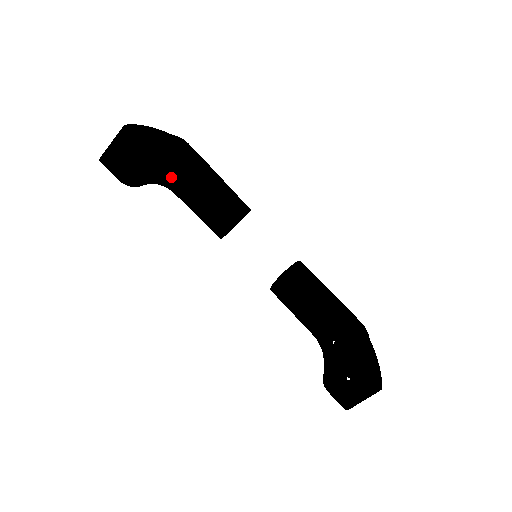
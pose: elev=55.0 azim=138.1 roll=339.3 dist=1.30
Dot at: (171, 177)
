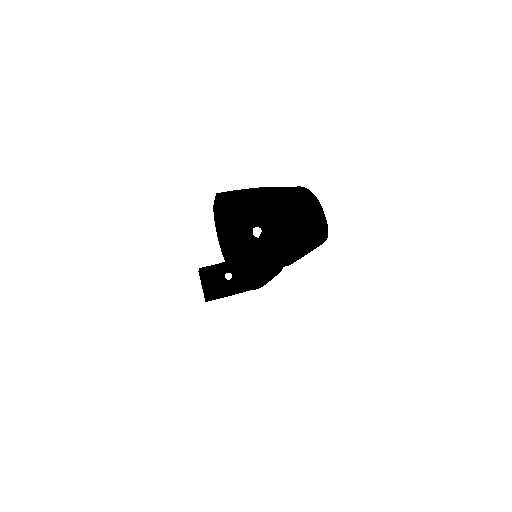
Dot at: (232, 275)
